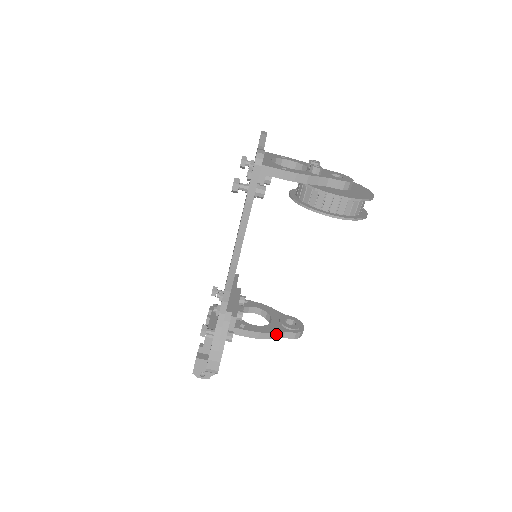
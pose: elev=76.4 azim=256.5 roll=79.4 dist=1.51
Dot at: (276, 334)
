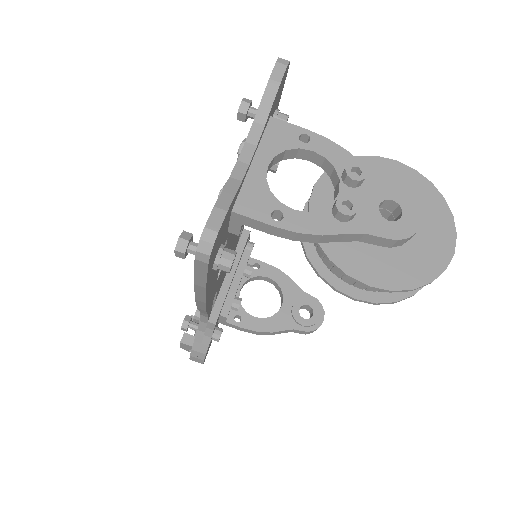
Dot at: (281, 331)
